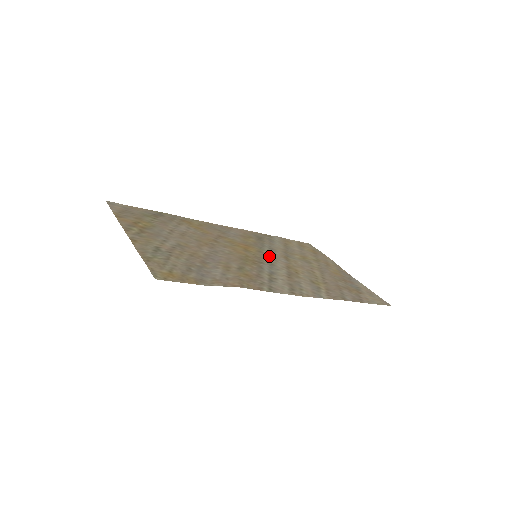
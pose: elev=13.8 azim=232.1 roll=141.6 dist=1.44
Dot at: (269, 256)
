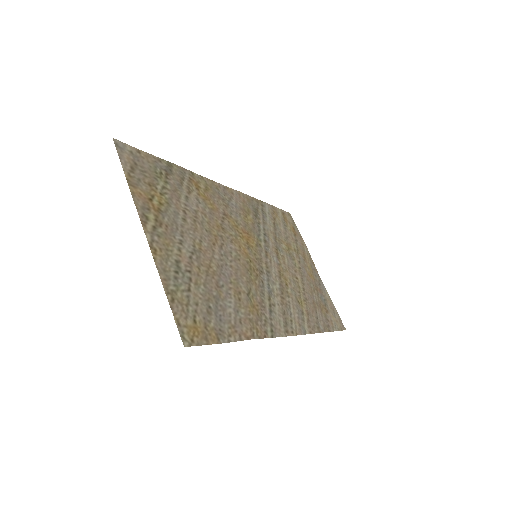
Dot at: (265, 253)
